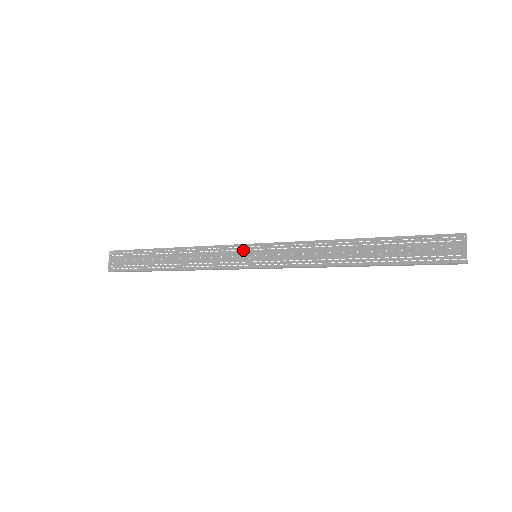
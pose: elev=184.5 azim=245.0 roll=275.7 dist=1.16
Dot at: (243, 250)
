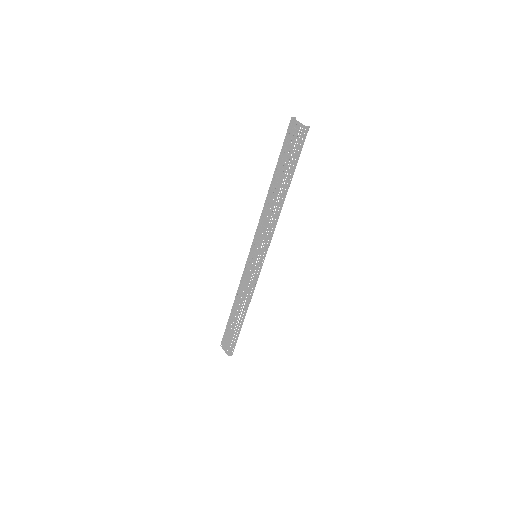
Dot at: (249, 262)
